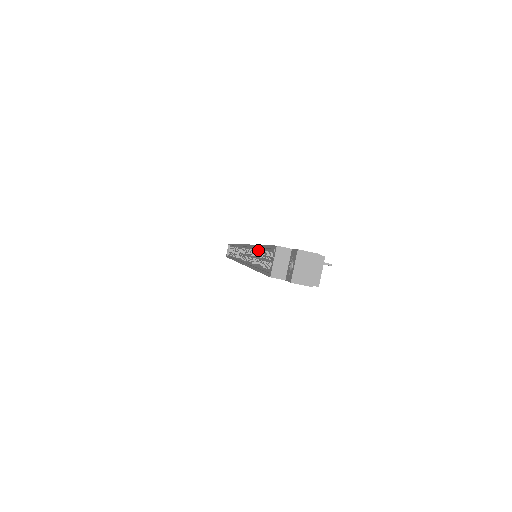
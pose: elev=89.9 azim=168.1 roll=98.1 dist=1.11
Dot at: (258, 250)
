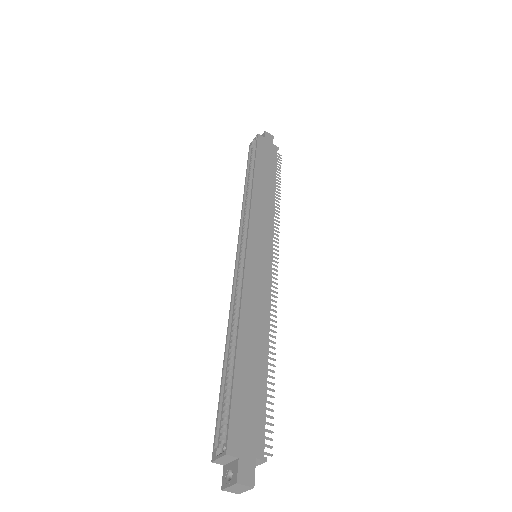
Dot at: (237, 342)
